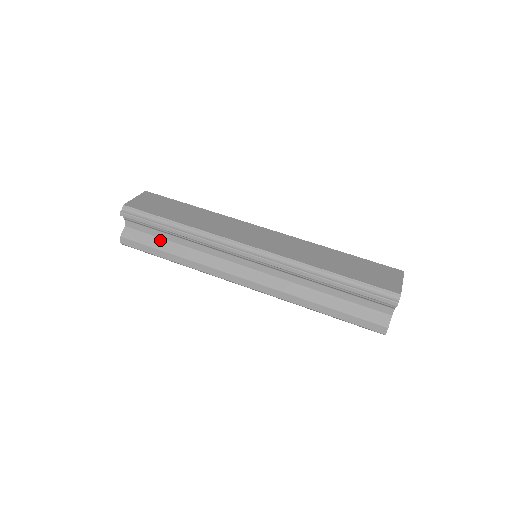
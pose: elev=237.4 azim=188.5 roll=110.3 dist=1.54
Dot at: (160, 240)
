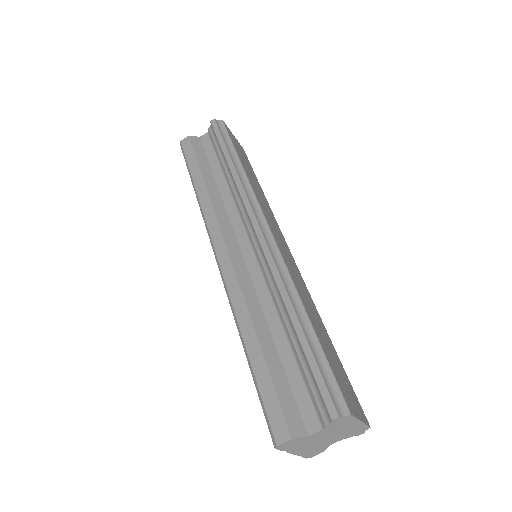
Dot at: (209, 165)
